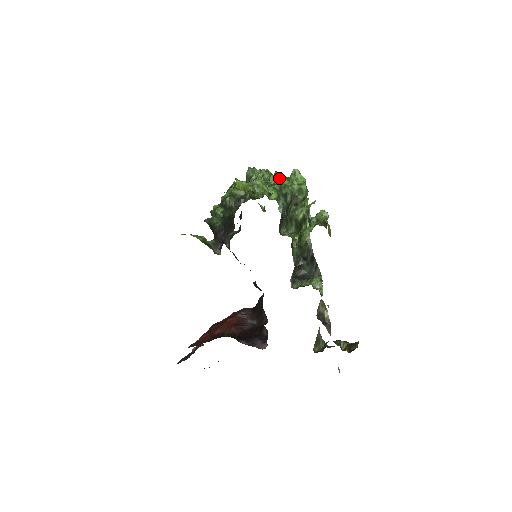
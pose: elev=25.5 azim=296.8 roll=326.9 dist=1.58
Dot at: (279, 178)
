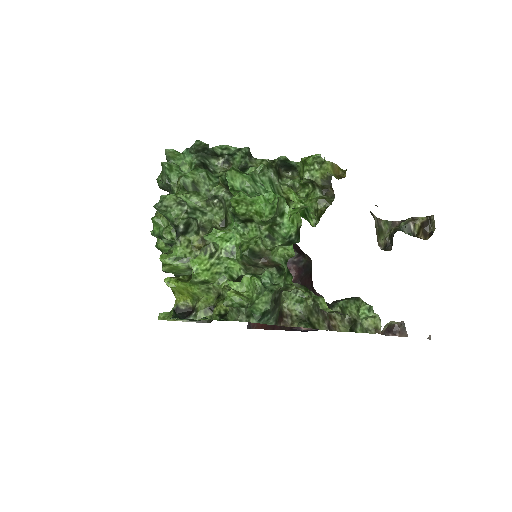
Dot at: (236, 307)
